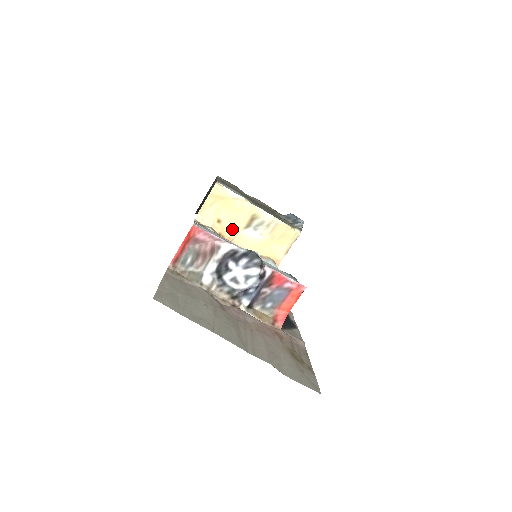
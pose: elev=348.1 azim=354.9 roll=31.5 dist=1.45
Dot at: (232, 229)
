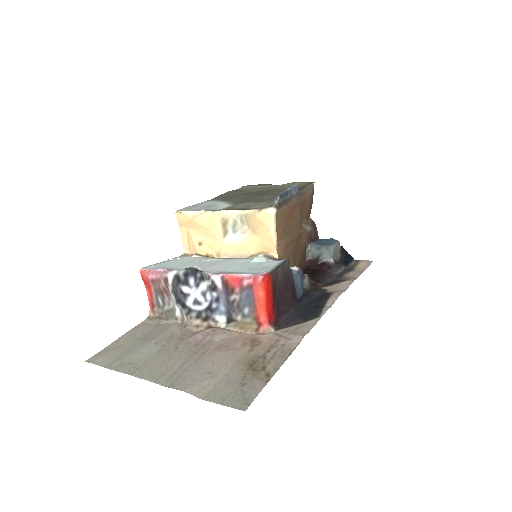
Dot at: (215, 244)
